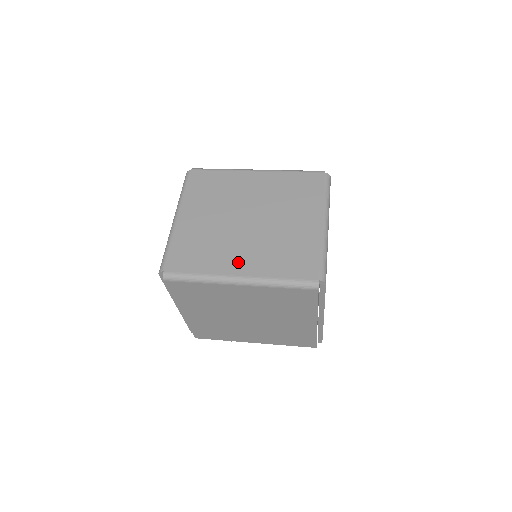
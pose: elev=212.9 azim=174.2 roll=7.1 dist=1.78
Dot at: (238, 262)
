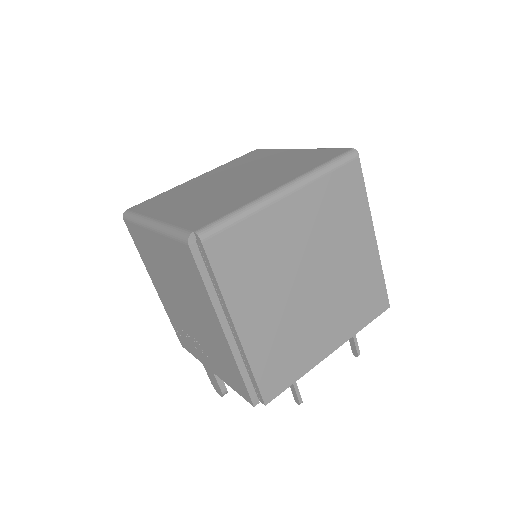
Dot at: (265, 186)
